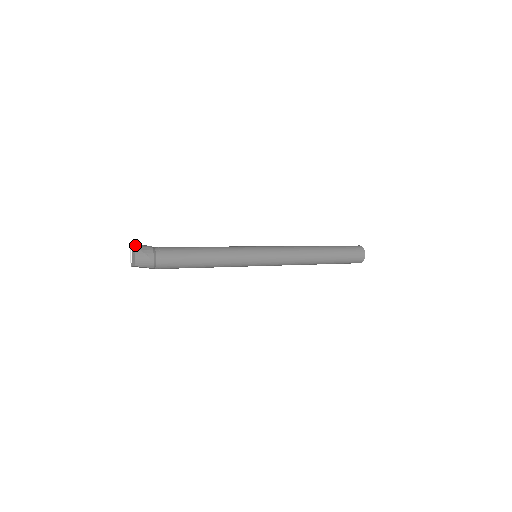
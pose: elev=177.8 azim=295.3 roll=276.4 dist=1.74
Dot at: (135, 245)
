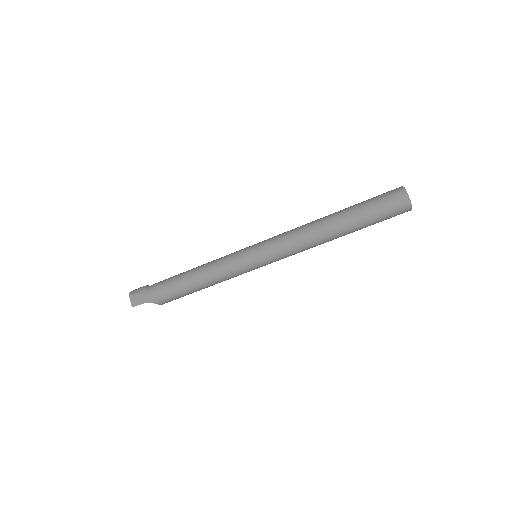
Dot at: occluded
